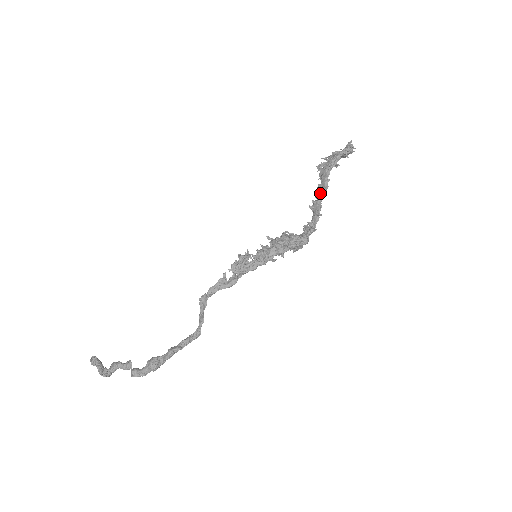
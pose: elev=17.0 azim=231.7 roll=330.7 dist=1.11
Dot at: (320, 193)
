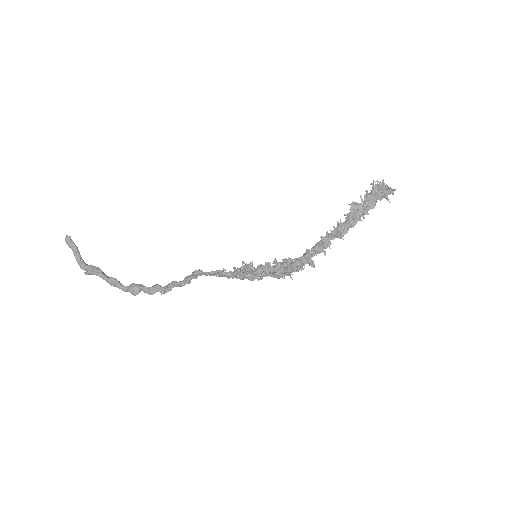
Dot at: (337, 233)
